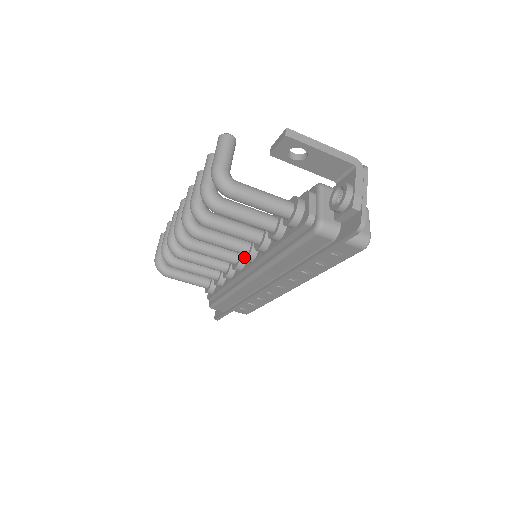
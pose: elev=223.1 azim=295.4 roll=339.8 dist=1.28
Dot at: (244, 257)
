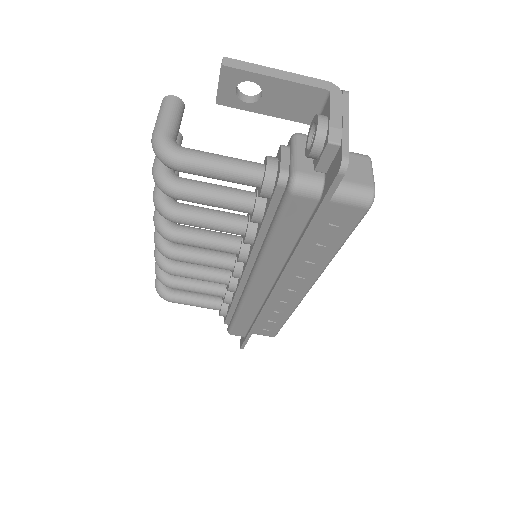
Dot at: (237, 257)
